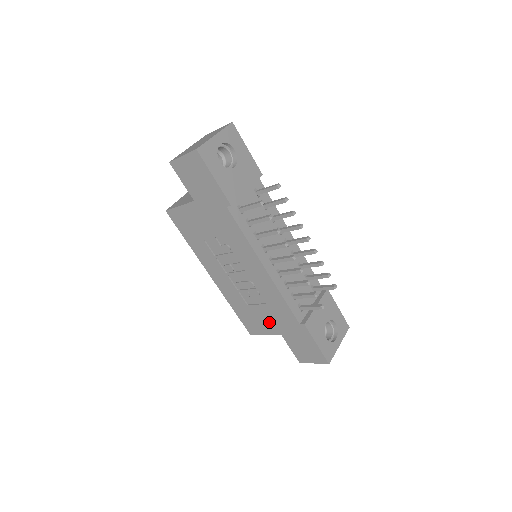
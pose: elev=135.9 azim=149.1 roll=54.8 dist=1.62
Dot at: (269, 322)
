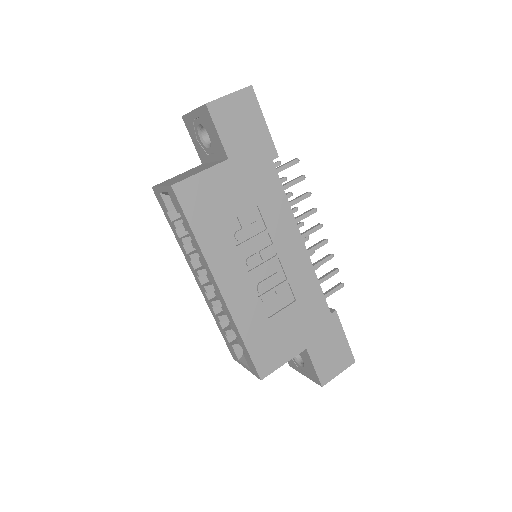
Dot at: (293, 334)
